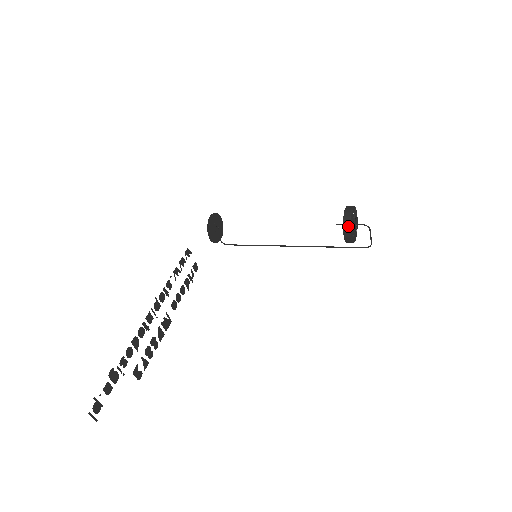
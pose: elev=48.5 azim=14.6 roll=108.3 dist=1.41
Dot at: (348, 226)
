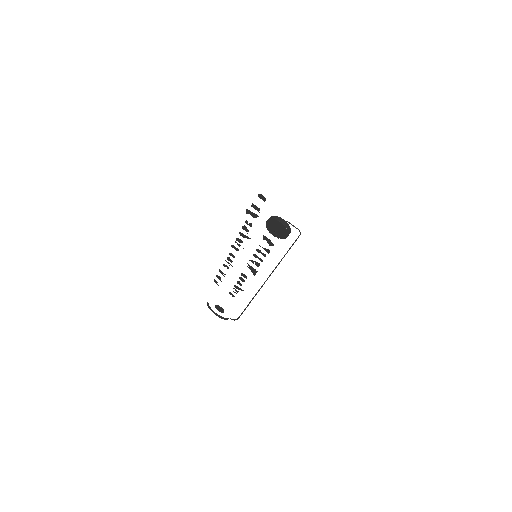
Dot at: (276, 217)
